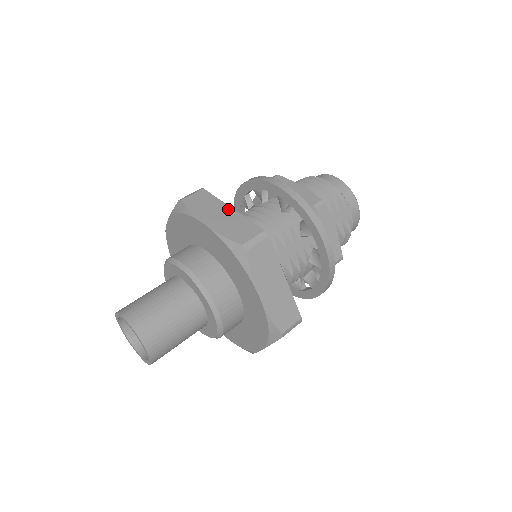
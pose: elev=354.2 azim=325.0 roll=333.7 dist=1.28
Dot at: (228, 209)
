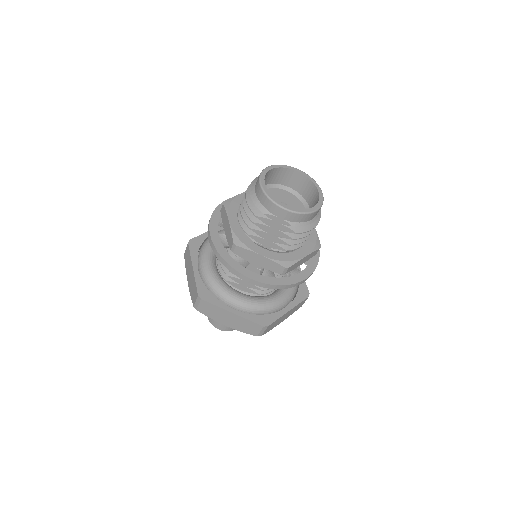
Dot at: (192, 269)
